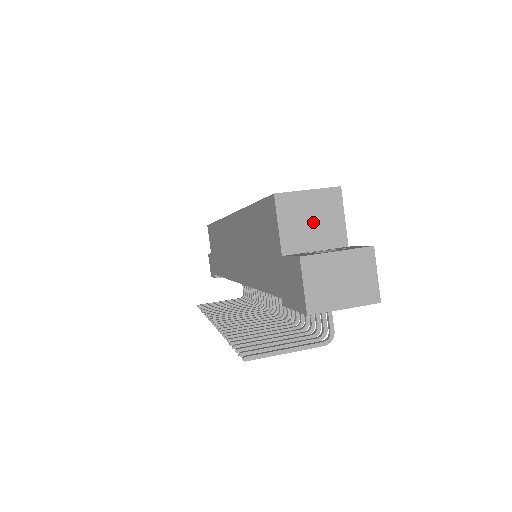
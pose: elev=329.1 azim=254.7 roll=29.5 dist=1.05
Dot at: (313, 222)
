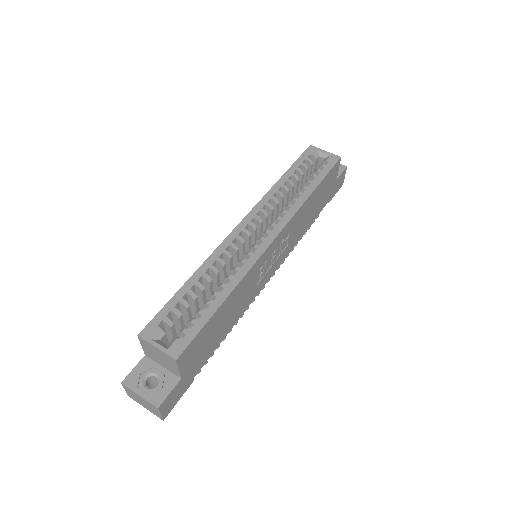
Dot at: (160, 358)
